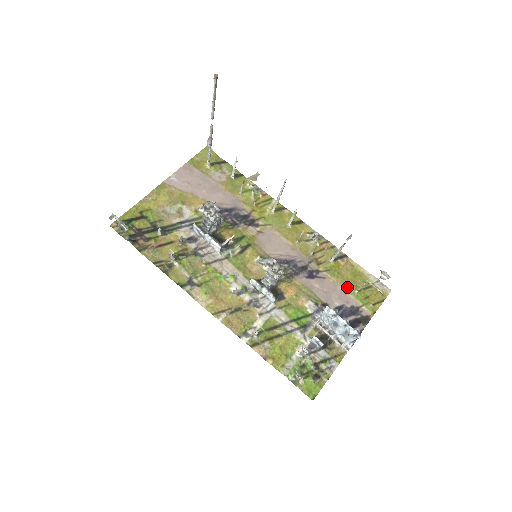
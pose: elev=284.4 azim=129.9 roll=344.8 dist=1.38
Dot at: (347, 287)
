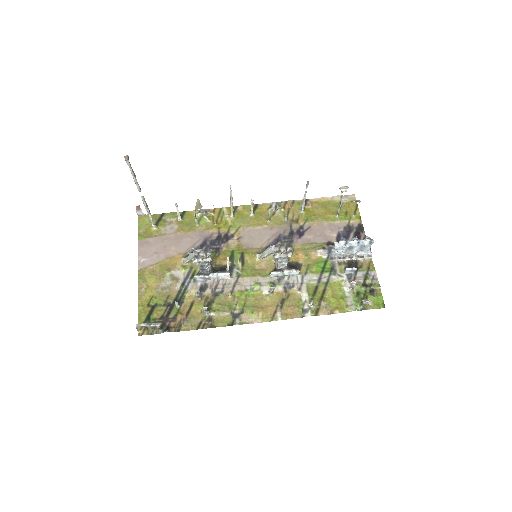
Dot at: (329, 219)
